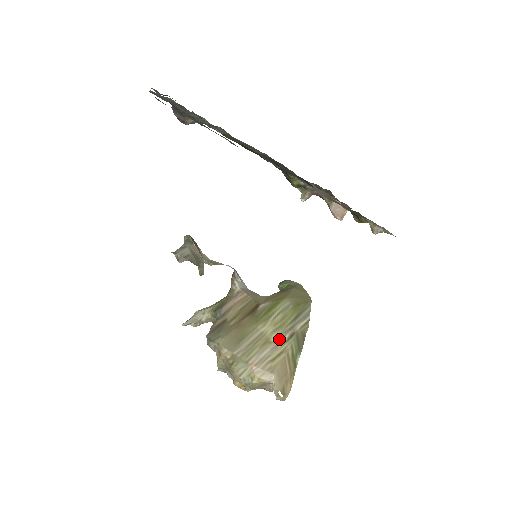
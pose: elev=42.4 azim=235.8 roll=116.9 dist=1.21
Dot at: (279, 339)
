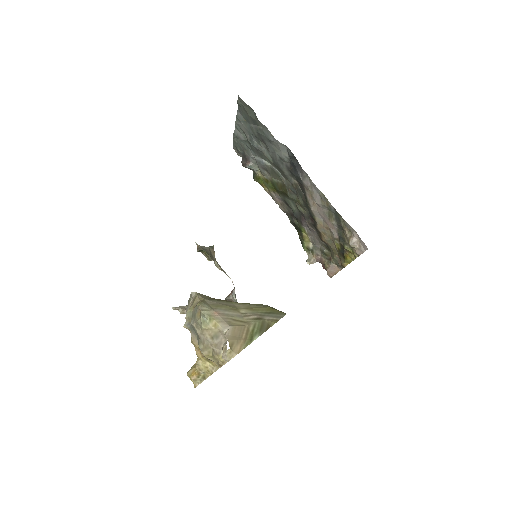
Dot at: (247, 314)
